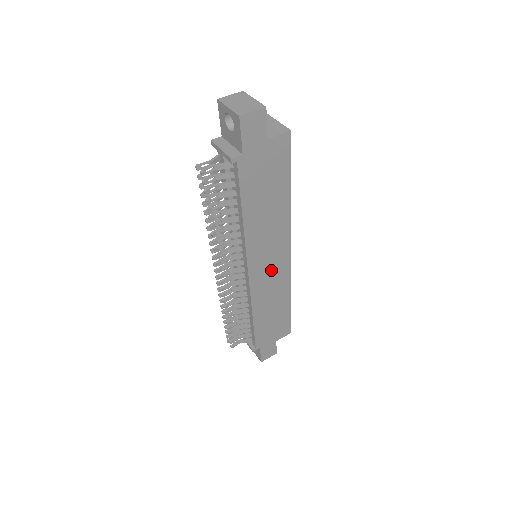
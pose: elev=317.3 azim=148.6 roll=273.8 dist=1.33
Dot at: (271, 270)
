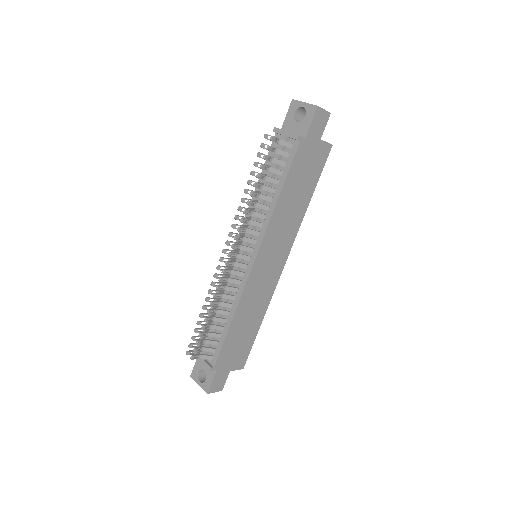
Dot at: (267, 272)
